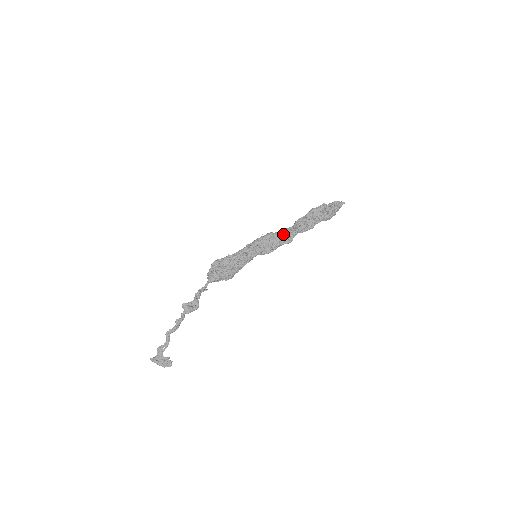
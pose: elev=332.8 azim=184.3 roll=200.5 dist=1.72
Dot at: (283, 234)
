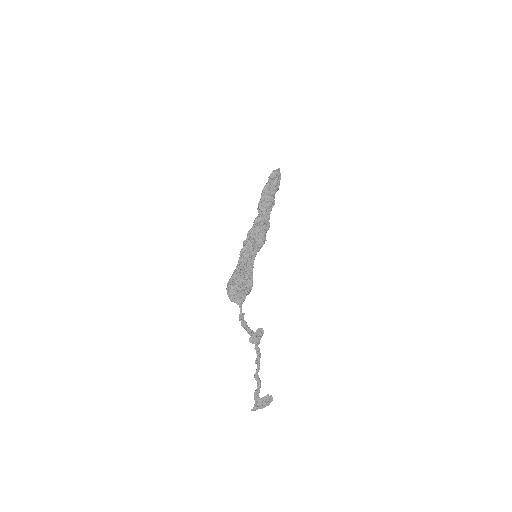
Dot at: (263, 223)
